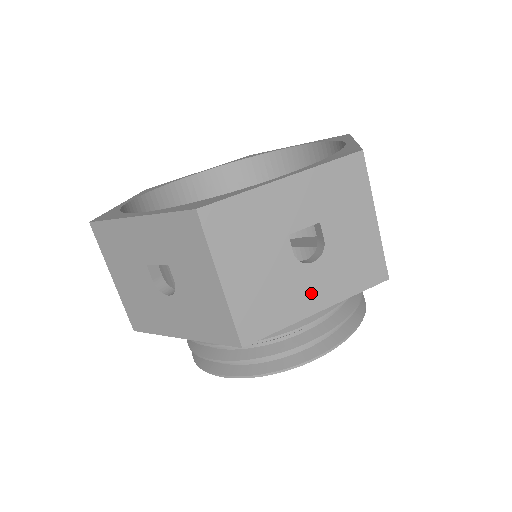
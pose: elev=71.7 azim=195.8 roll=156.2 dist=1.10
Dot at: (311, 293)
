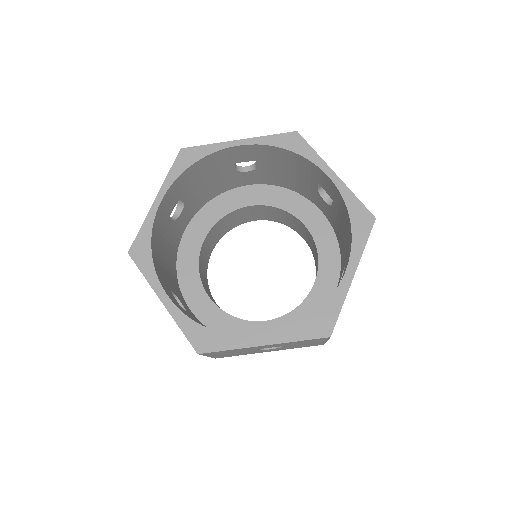
Dot at: occluded
